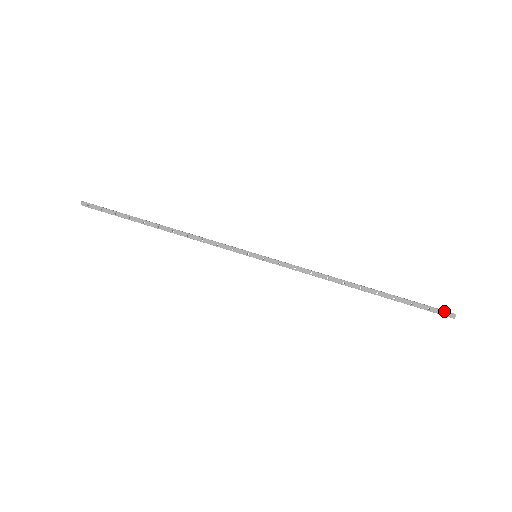
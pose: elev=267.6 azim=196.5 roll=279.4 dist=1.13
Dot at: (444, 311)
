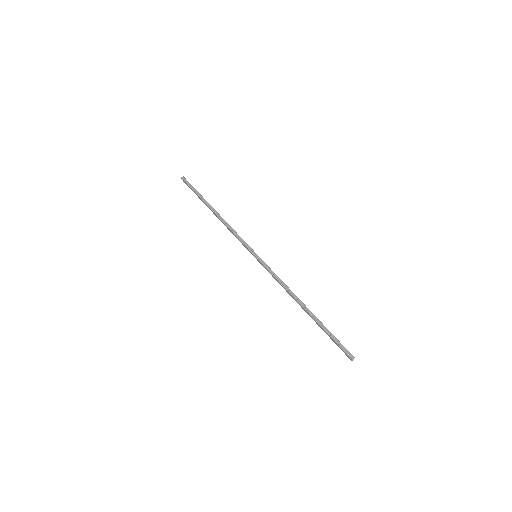
Dot at: (348, 351)
